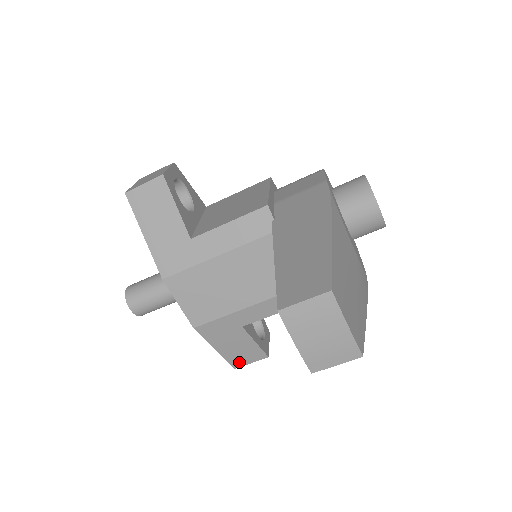
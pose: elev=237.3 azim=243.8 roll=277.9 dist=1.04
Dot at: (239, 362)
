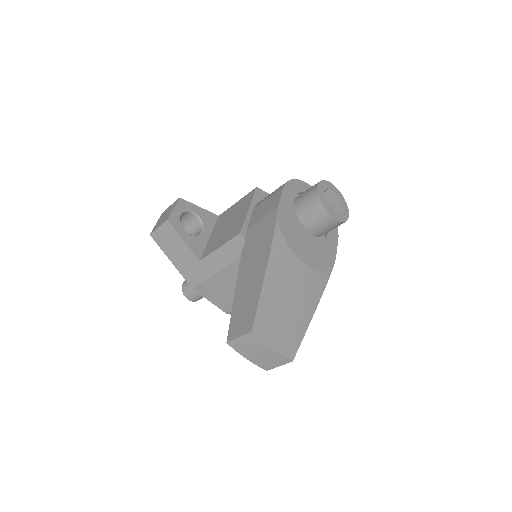
Dot at: occluded
